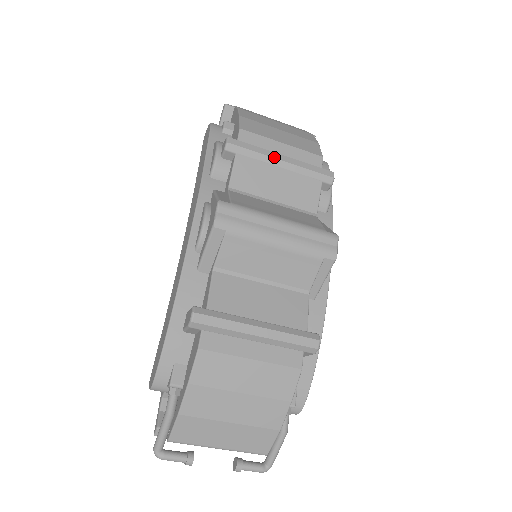
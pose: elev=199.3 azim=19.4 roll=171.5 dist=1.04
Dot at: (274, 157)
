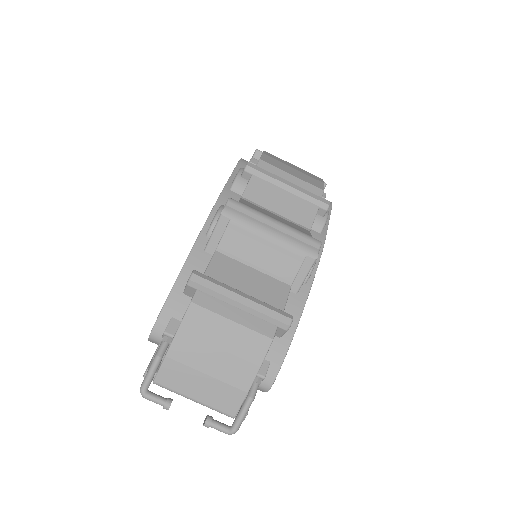
Dot at: (282, 182)
